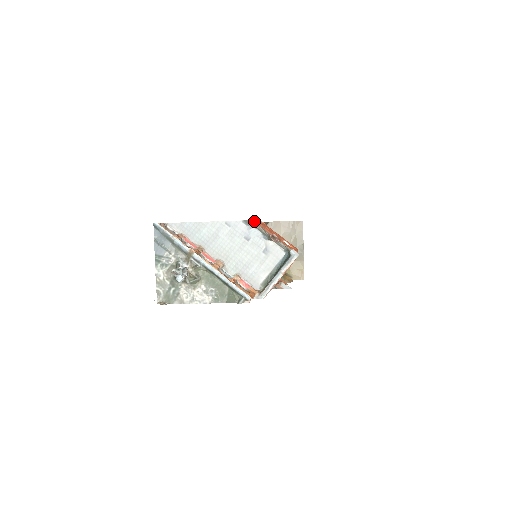
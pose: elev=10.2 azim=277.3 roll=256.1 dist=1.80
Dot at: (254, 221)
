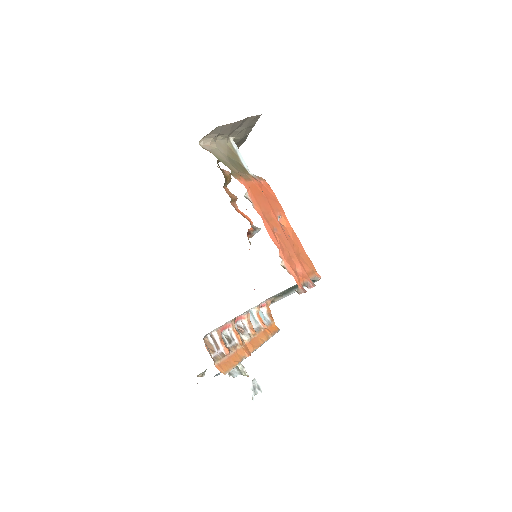
Dot at: (303, 292)
